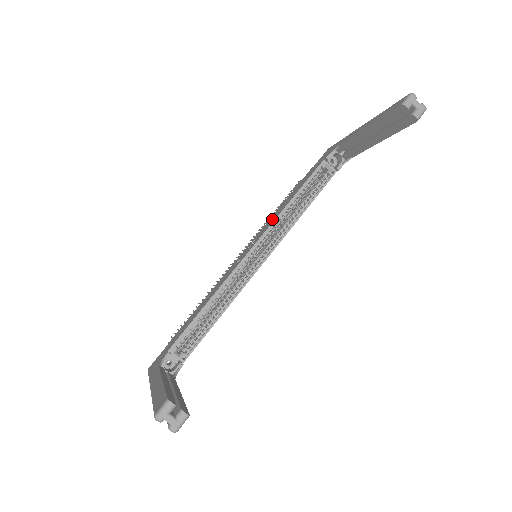
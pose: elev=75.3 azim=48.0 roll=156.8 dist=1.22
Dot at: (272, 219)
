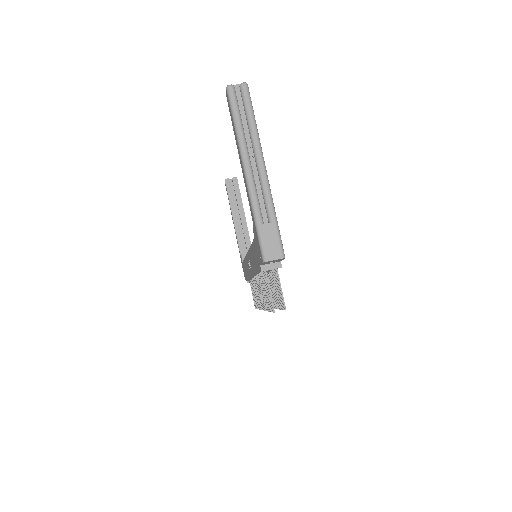
Dot at: (247, 266)
